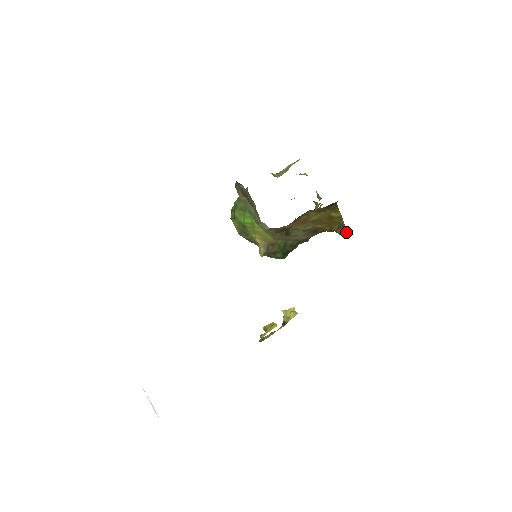
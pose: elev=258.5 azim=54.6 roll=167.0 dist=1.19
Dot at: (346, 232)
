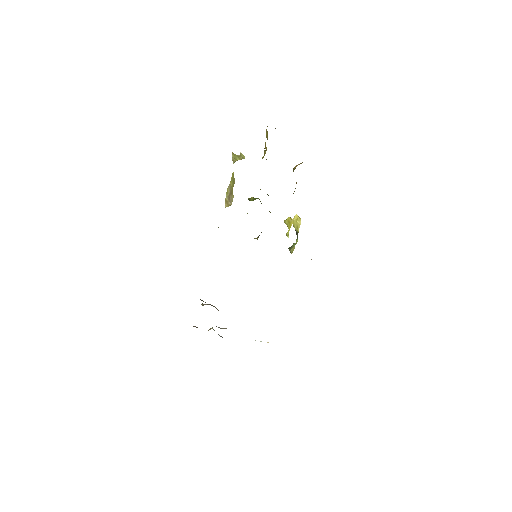
Dot at: (300, 163)
